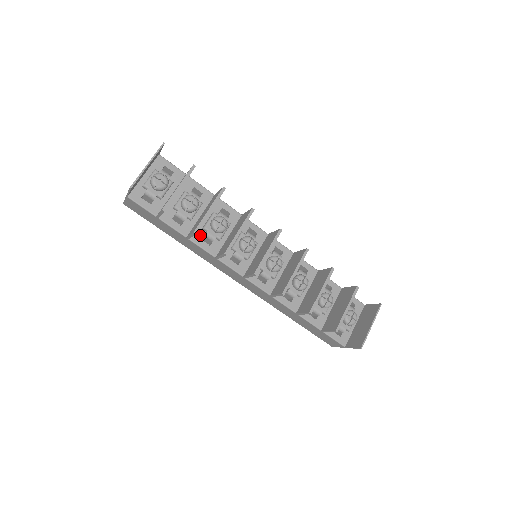
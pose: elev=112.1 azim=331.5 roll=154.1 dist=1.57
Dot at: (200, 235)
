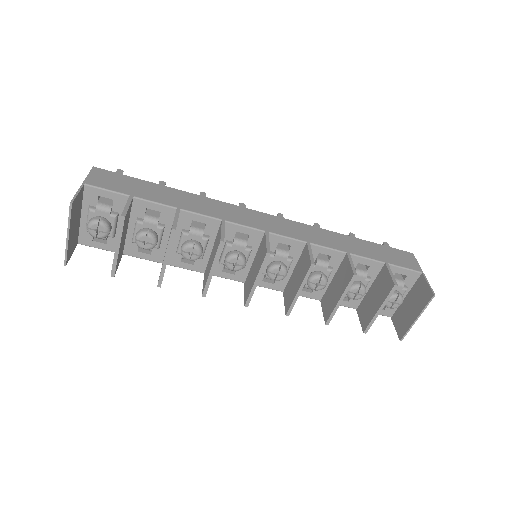
Dot at: (177, 257)
